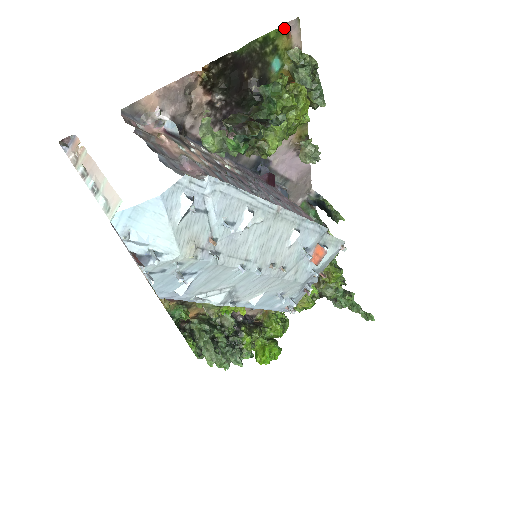
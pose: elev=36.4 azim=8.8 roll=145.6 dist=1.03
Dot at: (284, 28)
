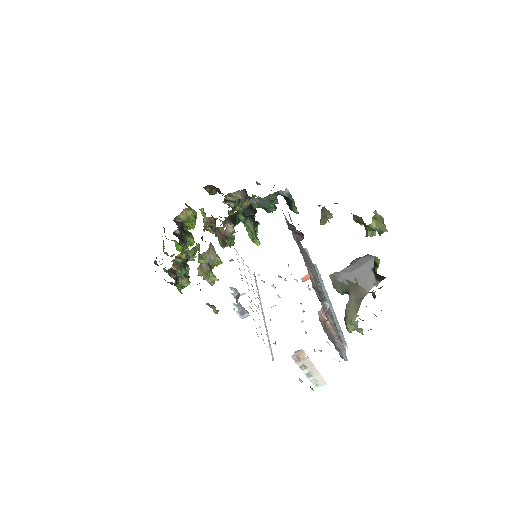
Dot at: occluded
